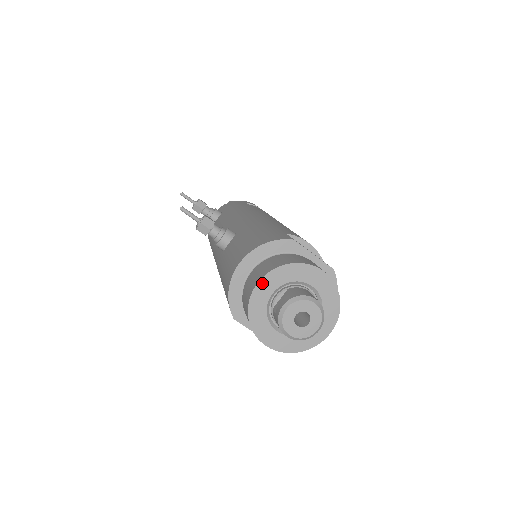
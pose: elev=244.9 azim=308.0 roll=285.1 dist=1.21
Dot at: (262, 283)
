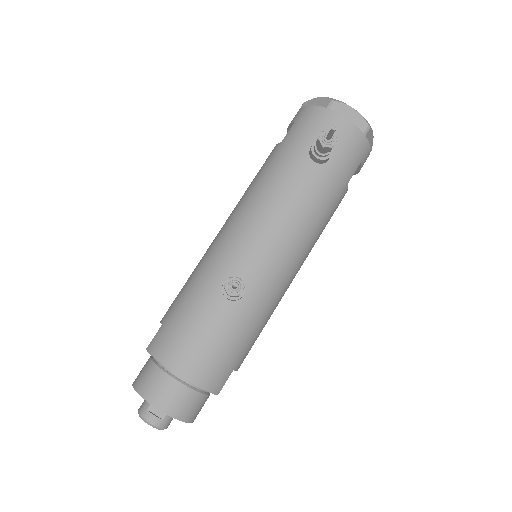
Dot at: (160, 410)
